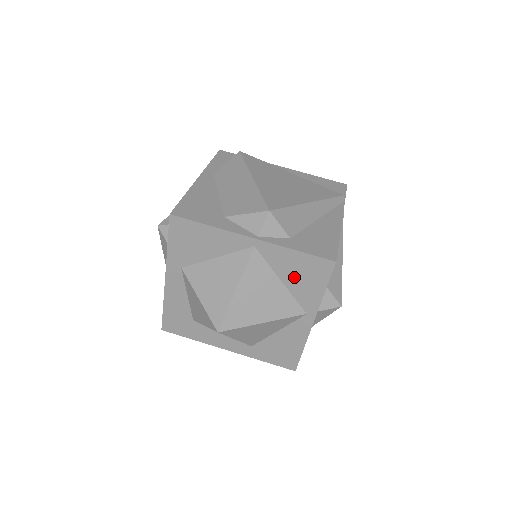
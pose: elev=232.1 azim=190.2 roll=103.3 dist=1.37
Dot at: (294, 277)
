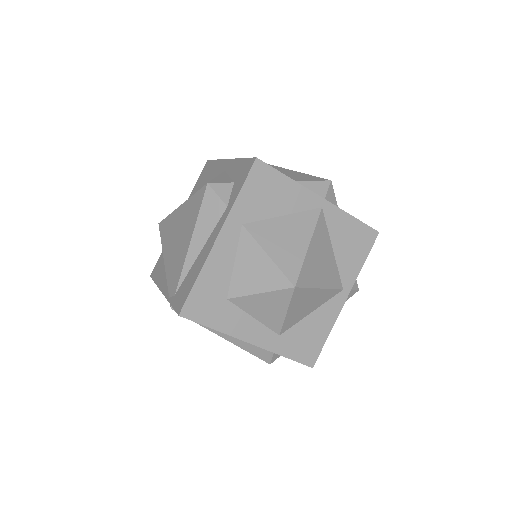
Dot at: (344, 246)
